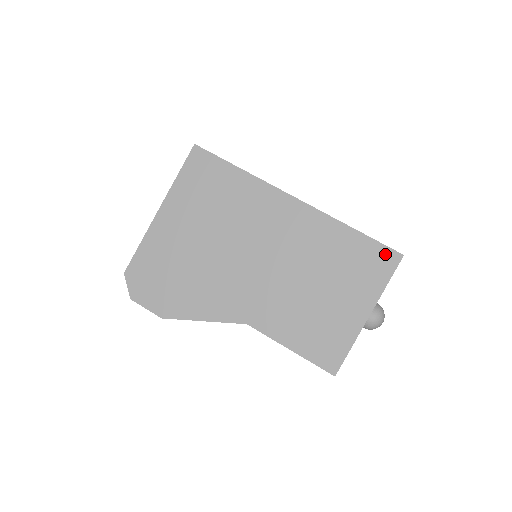
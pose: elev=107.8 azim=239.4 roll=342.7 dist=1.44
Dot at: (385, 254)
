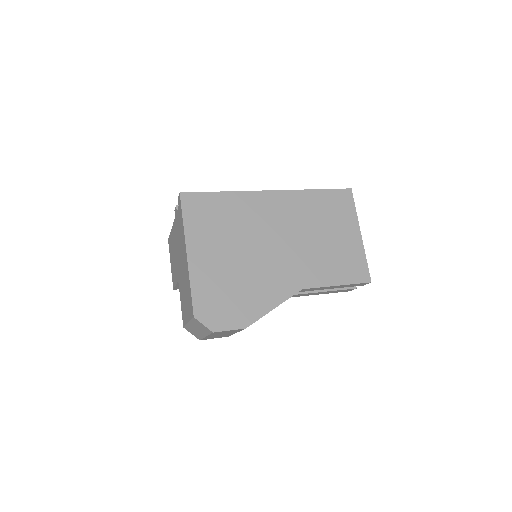
Dot at: (342, 194)
